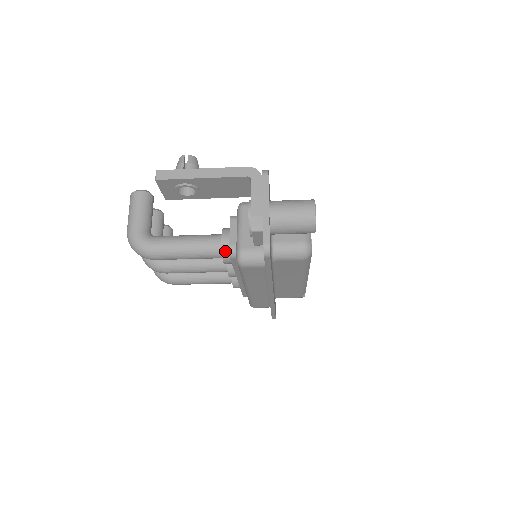
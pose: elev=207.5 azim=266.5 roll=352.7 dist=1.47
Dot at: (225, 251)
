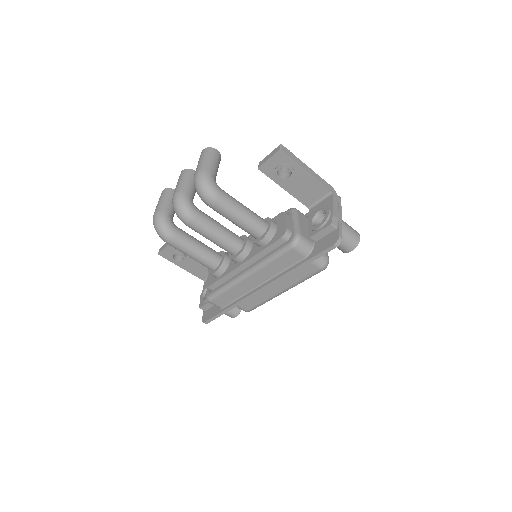
Dot at: (270, 232)
